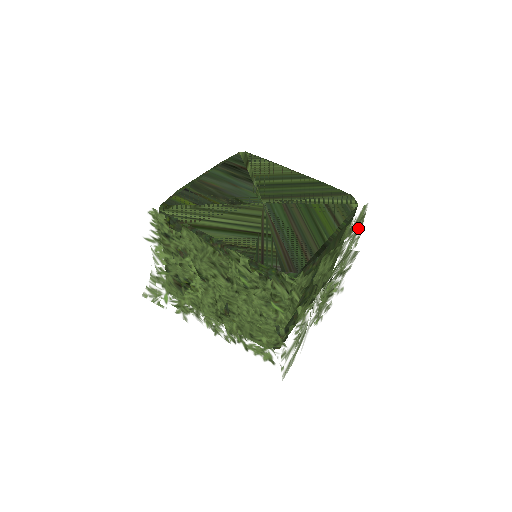
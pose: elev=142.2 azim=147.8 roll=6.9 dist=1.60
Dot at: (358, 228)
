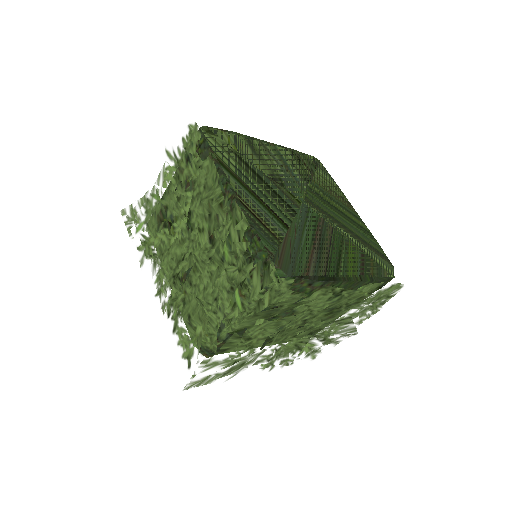
Dot at: (376, 303)
